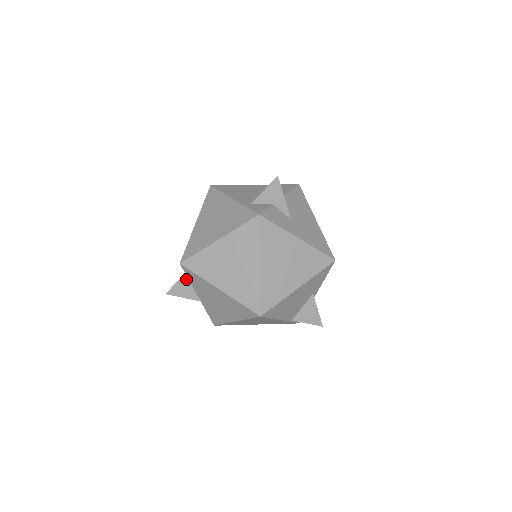
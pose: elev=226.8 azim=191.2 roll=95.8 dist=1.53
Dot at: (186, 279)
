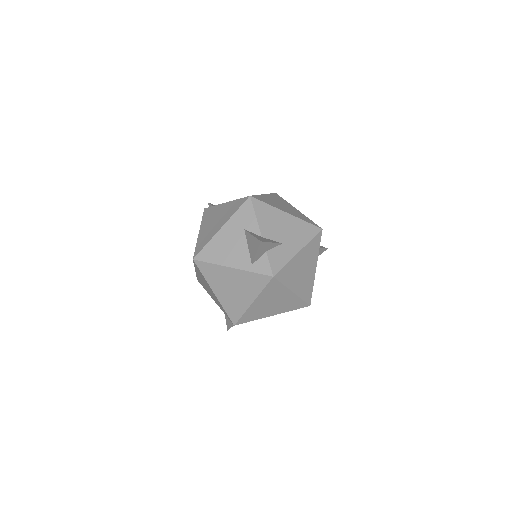
Dot at: occluded
